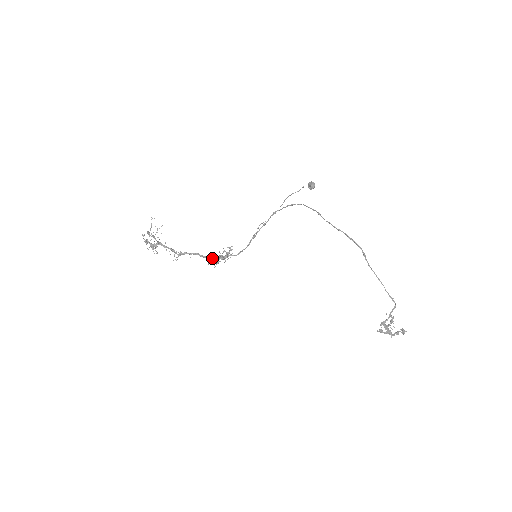
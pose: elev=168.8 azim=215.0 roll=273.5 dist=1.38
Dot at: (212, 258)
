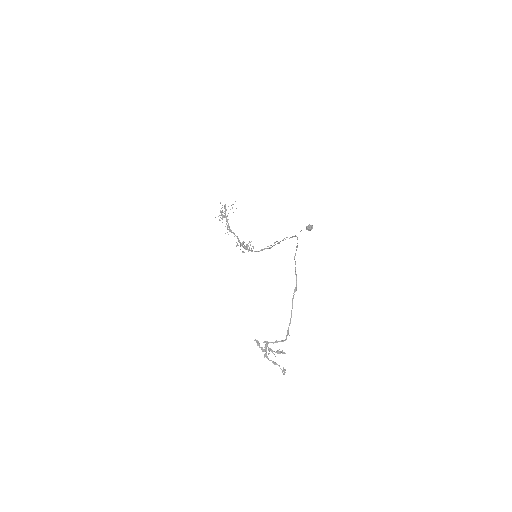
Dot at: occluded
